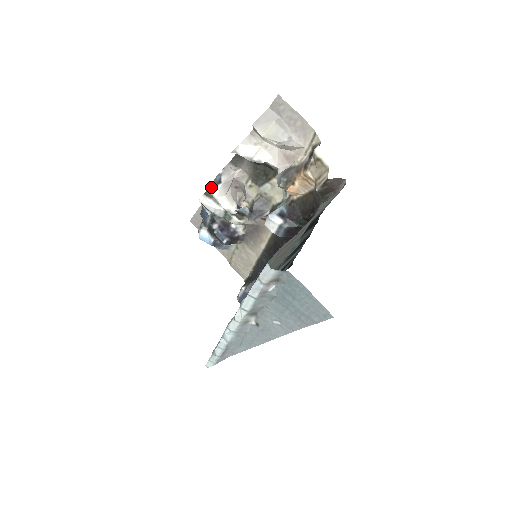
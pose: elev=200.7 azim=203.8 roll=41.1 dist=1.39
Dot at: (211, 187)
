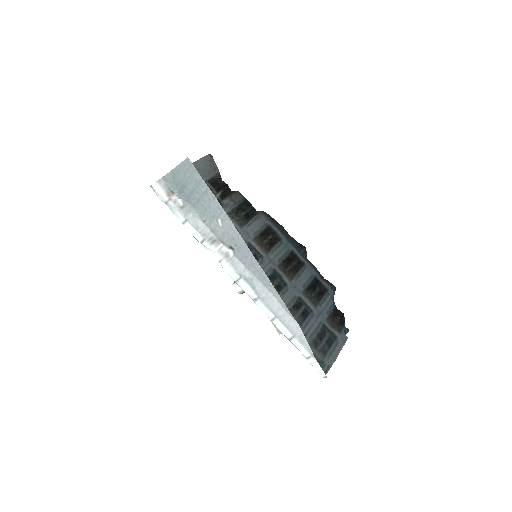
Dot at: occluded
